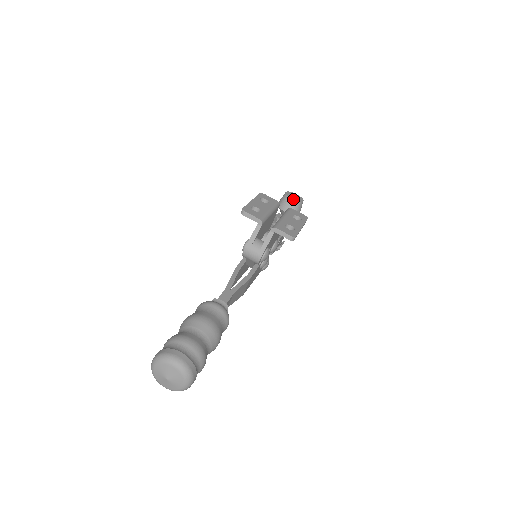
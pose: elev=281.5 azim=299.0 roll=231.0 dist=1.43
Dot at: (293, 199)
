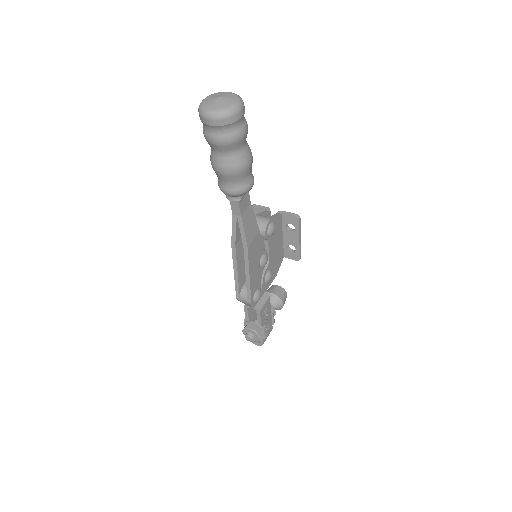
Dot at: (279, 286)
